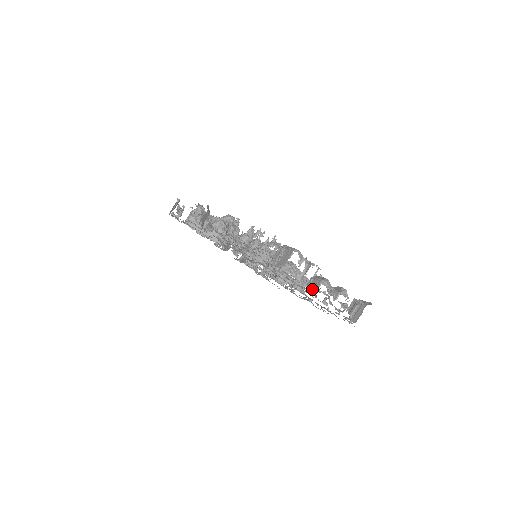
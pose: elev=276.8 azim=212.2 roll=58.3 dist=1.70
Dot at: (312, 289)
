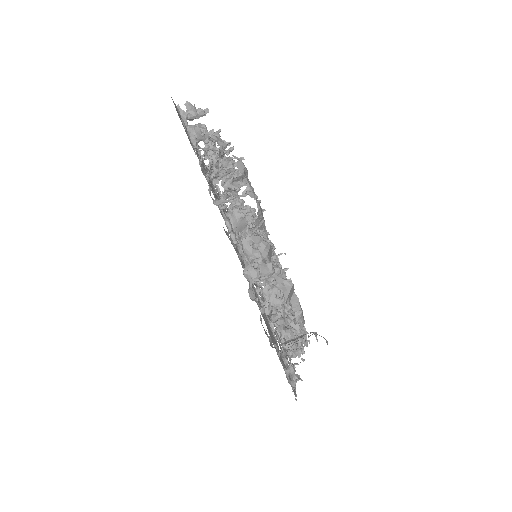
Dot at: occluded
